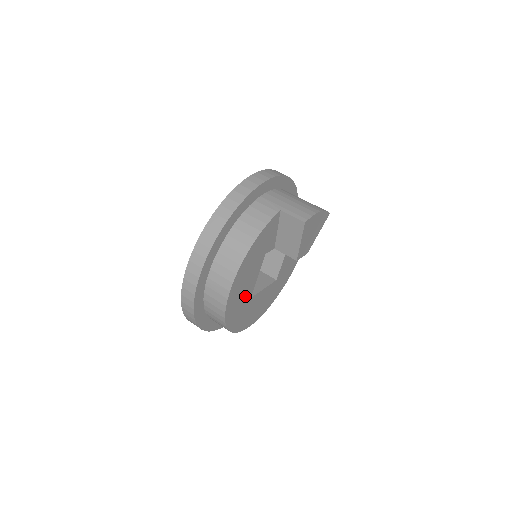
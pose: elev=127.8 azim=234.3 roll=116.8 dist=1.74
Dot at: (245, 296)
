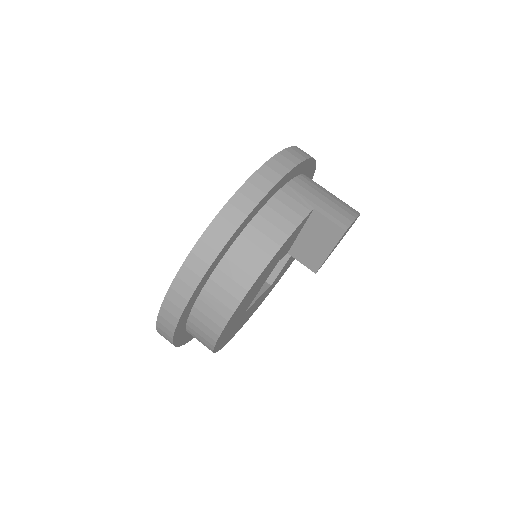
Dot at: (242, 311)
